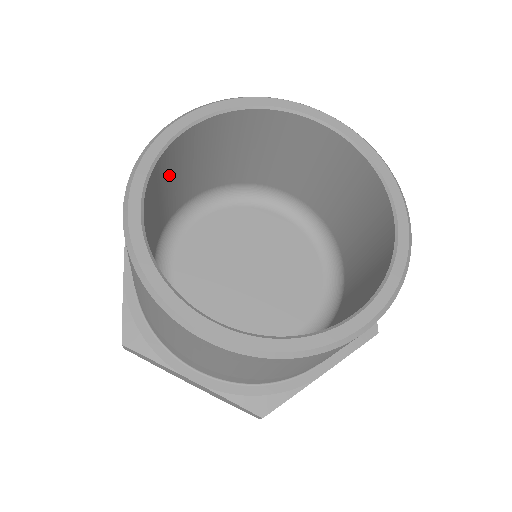
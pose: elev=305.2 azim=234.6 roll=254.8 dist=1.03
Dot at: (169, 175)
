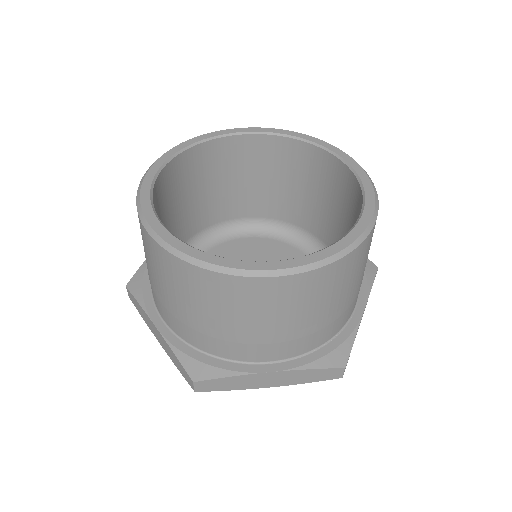
Dot at: (212, 172)
